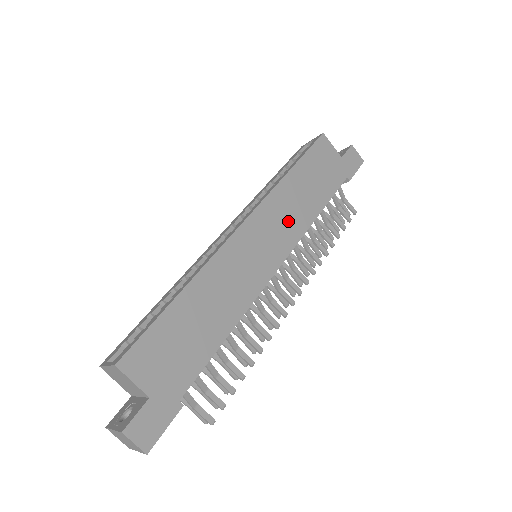
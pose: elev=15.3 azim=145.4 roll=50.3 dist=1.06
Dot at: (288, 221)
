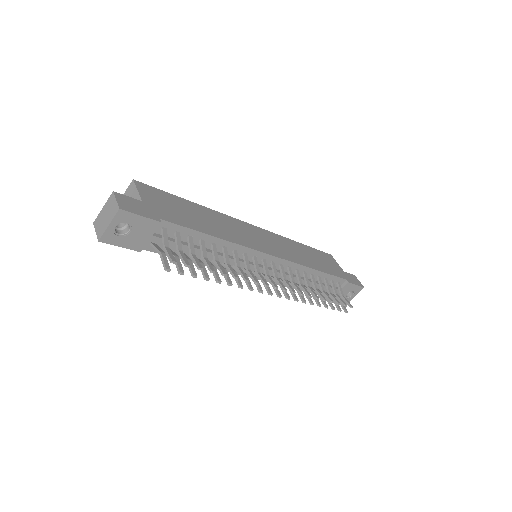
Dot at: (288, 251)
